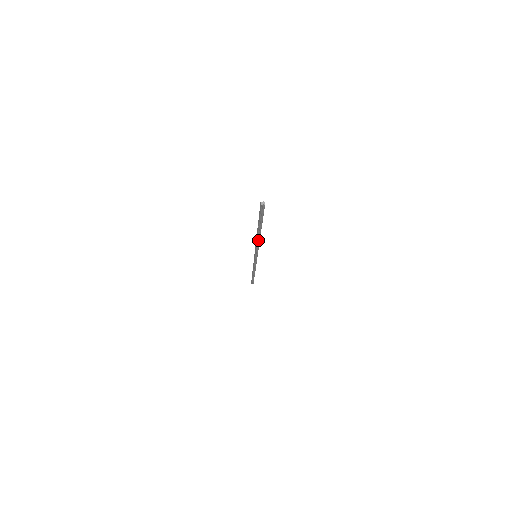
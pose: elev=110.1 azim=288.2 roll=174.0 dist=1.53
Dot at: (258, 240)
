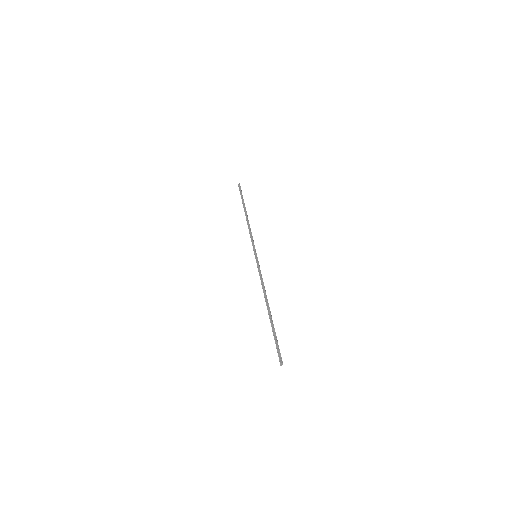
Dot at: (265, 294)
